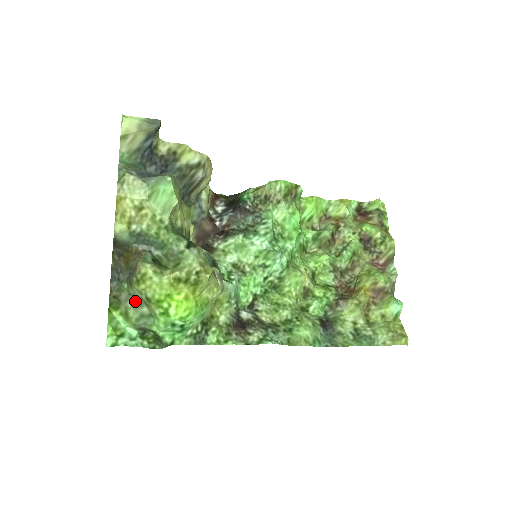
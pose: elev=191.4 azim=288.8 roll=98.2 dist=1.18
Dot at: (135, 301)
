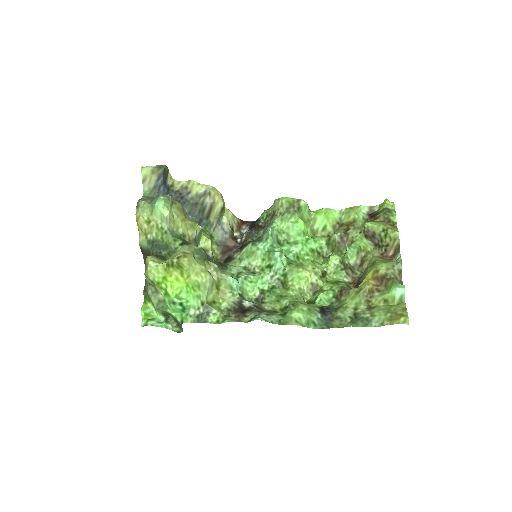
Dot at: (153, 290)
